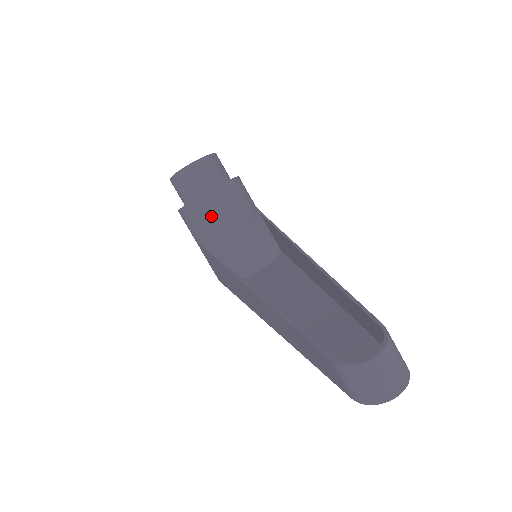
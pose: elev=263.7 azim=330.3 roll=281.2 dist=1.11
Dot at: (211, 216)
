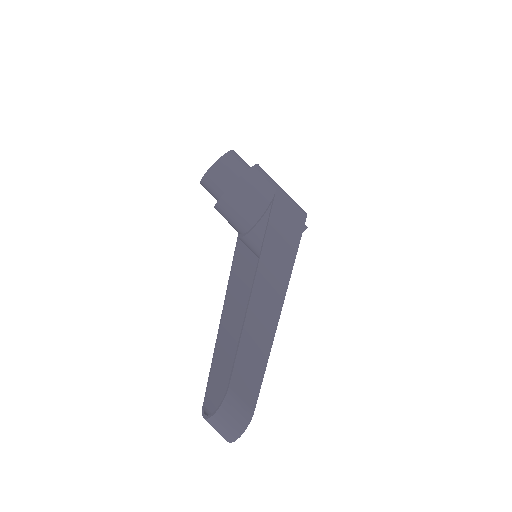
Dot at: (231, 216)
